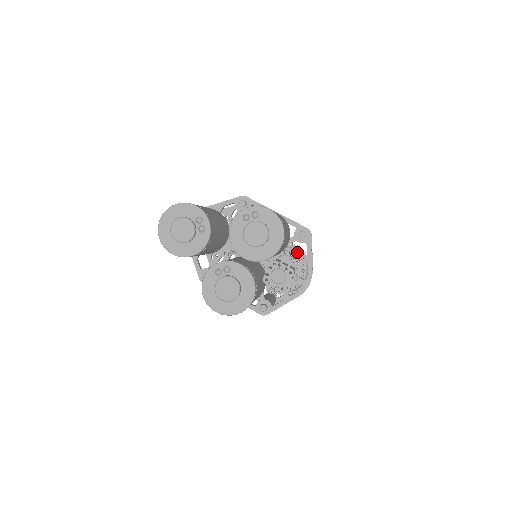
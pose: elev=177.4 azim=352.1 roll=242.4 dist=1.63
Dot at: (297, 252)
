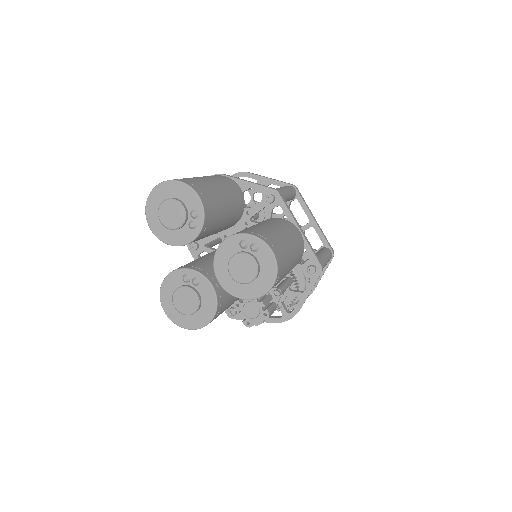
Dot at: (302, 273)
